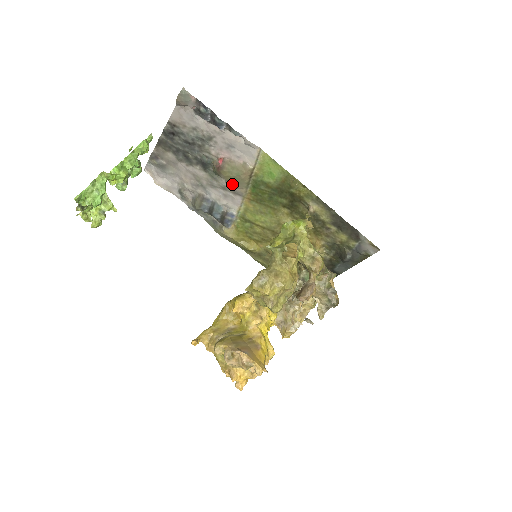
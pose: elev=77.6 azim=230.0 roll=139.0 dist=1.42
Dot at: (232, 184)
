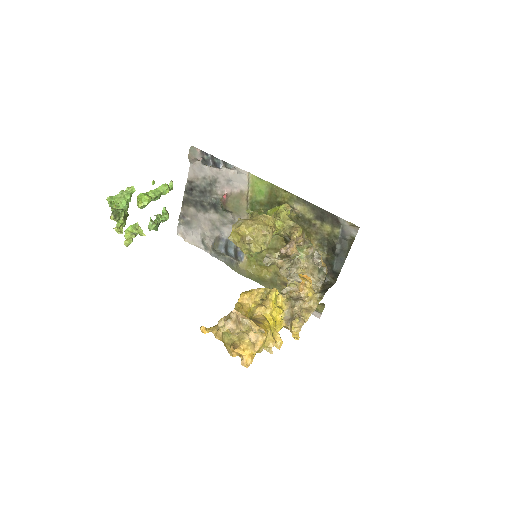
Dot at: (236, 214)
